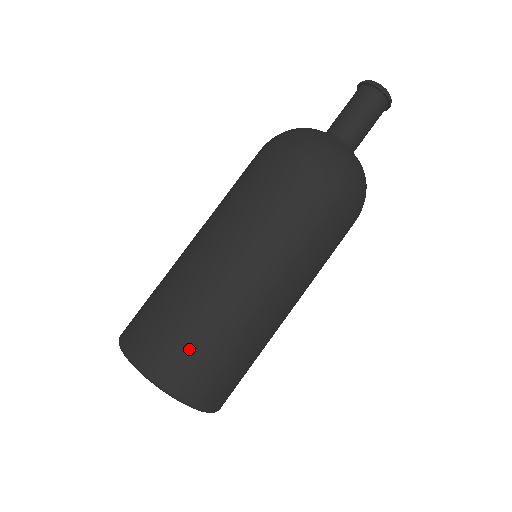
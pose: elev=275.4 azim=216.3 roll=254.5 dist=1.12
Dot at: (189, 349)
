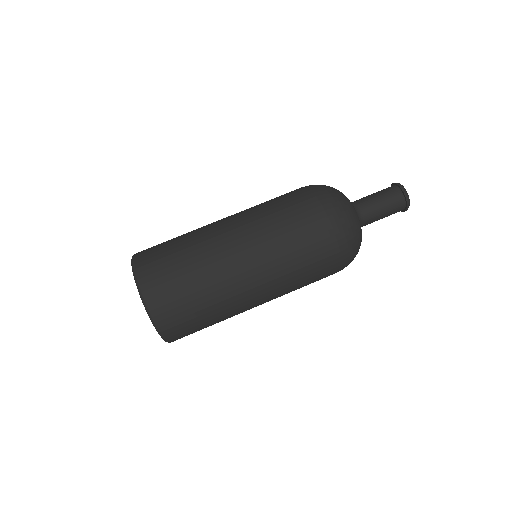
Dot at: (168, 264)
